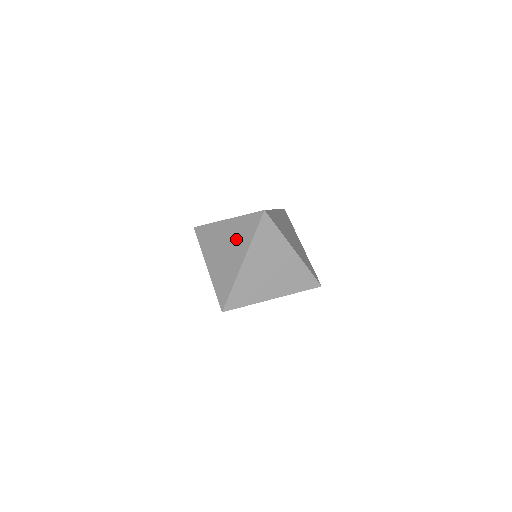
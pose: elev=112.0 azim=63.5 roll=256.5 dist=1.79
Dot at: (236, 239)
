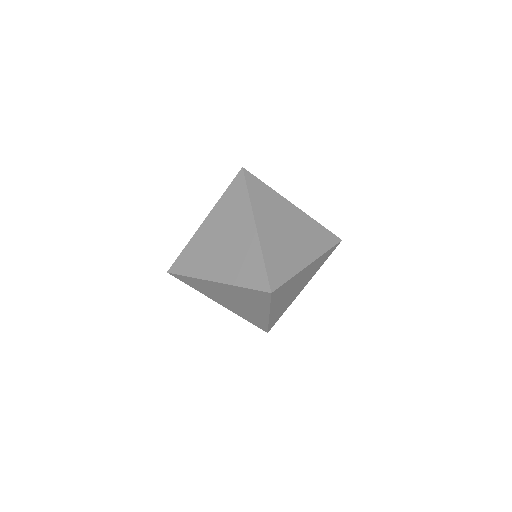
Dot at: (230, 220)
